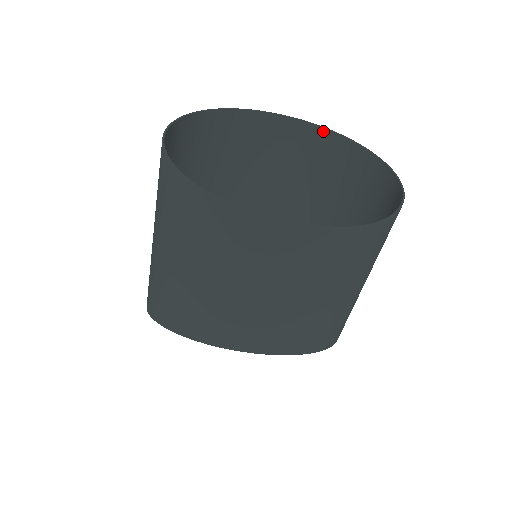
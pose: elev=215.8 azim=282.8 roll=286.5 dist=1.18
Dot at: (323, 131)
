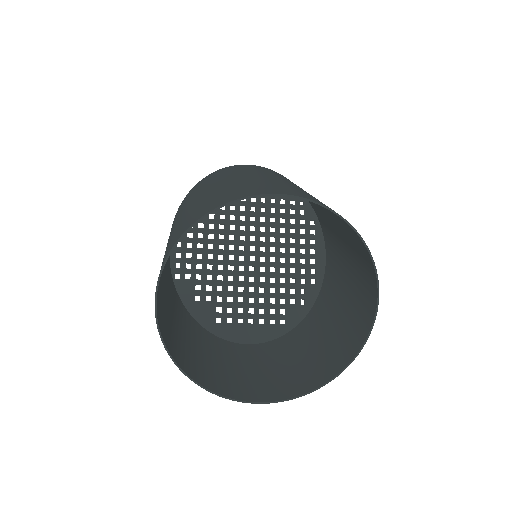
Dot at: occluded
